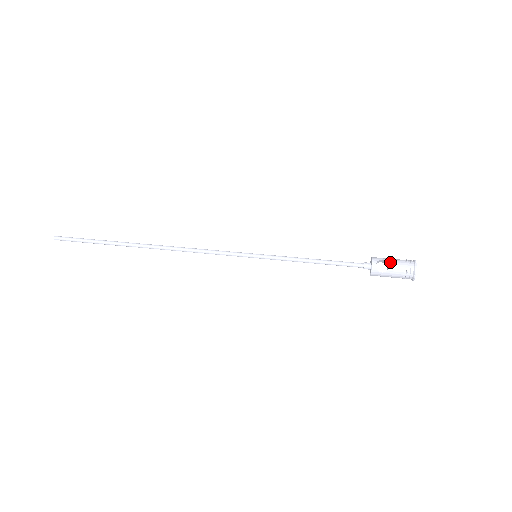
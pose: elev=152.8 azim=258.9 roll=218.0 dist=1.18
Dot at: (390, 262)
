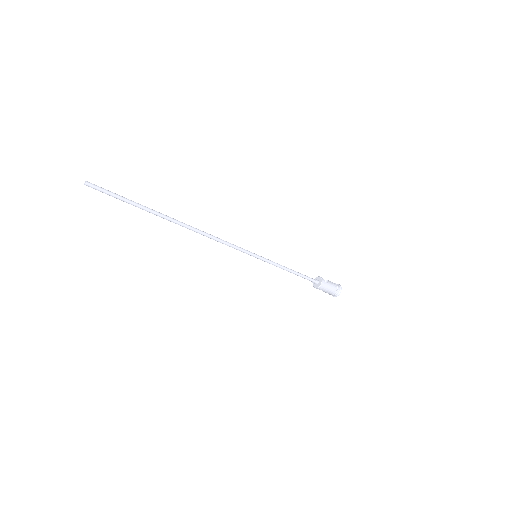
Dot at: (327, 280)
